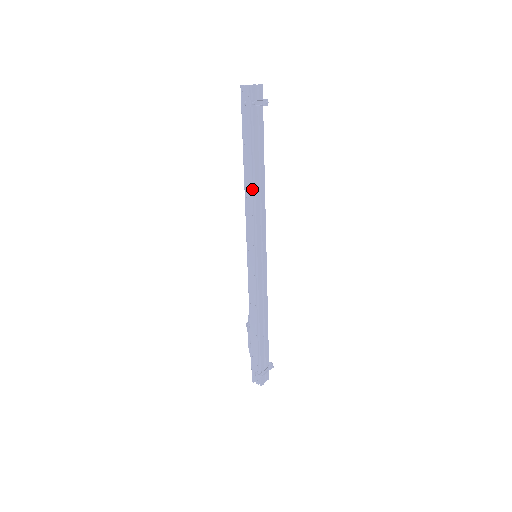
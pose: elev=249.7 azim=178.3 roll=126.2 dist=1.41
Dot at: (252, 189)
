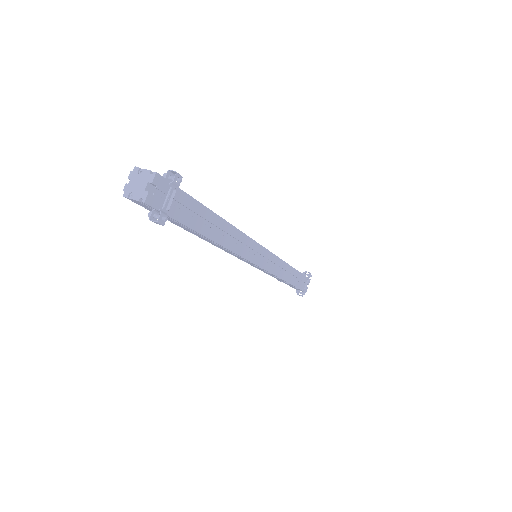
Dot at: (220, 246)
